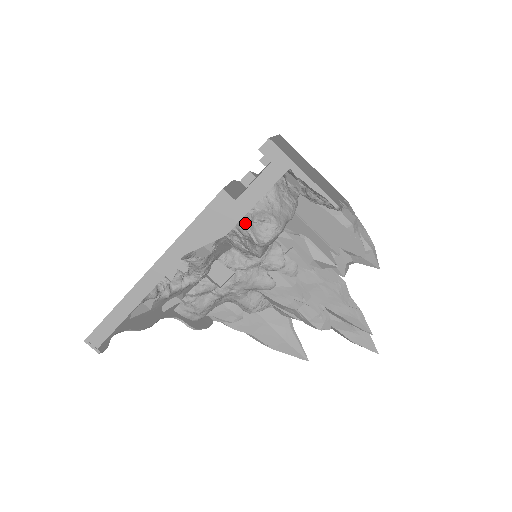
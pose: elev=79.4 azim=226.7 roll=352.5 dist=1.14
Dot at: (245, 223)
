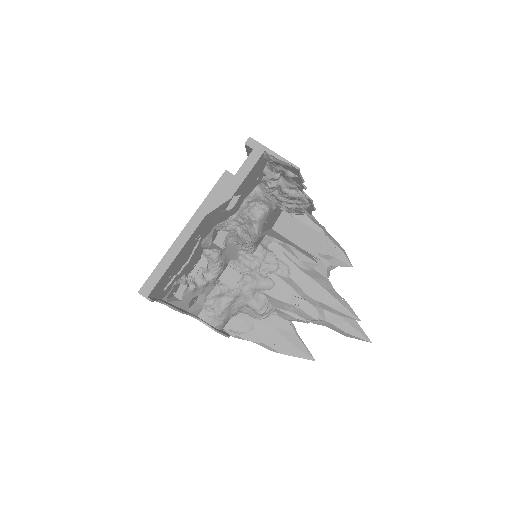
Dot at: (243, 210)
